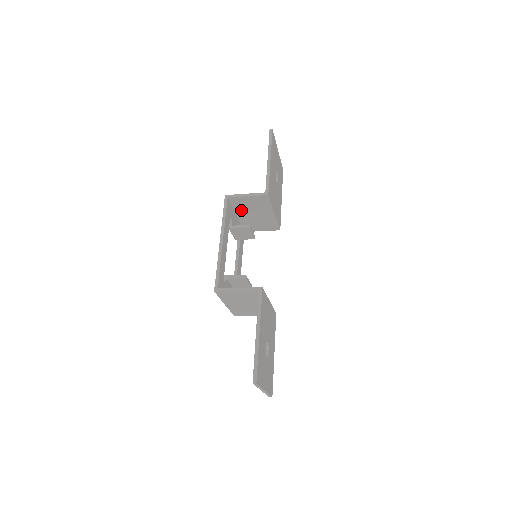
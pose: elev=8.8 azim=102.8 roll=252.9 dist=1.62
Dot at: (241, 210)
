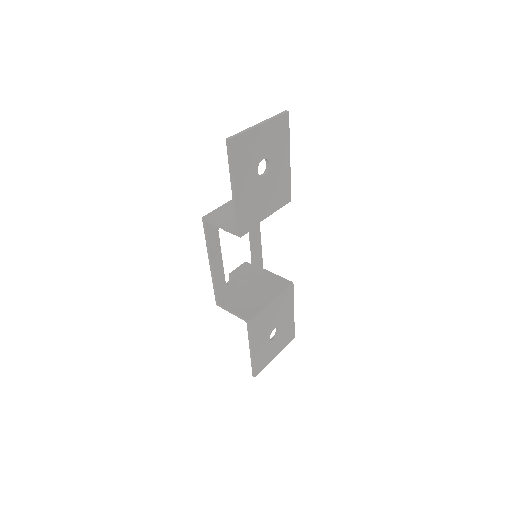
Dot at: occluded
